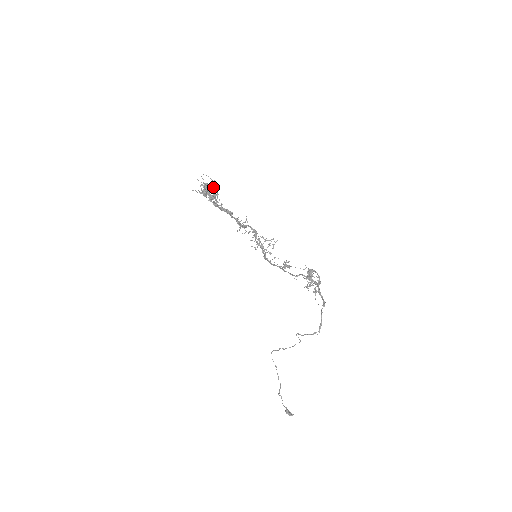
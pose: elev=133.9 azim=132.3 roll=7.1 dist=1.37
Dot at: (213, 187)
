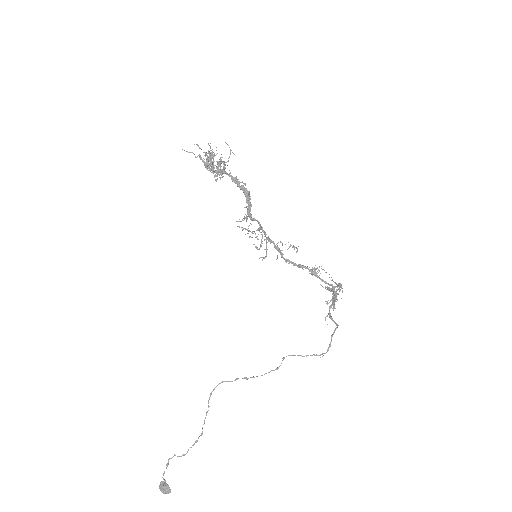
Dot at: (223, 161)
